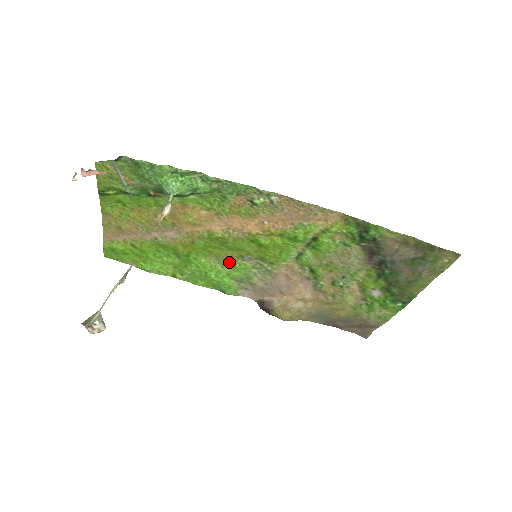
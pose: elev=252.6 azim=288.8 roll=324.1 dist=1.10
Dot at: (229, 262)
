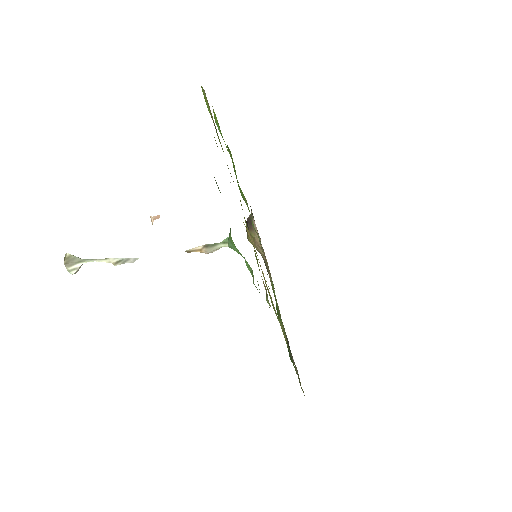
Dot at: occluded
